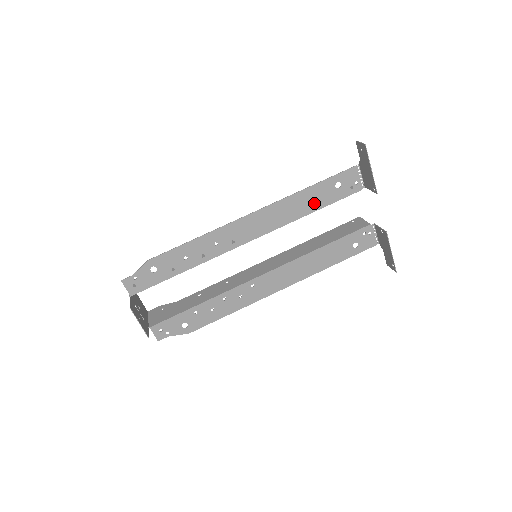
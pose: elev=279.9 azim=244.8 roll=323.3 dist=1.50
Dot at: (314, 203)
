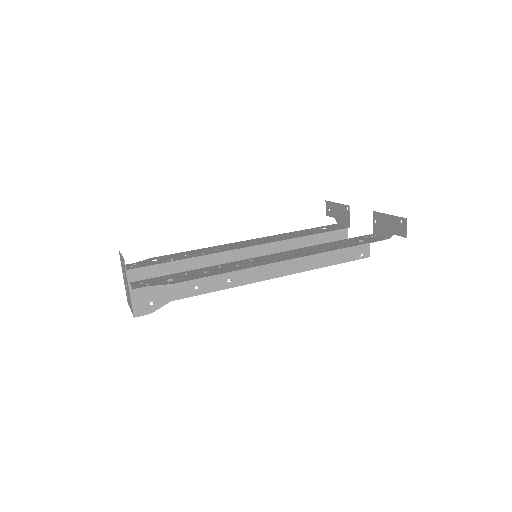
Dot at: (305, 234)
